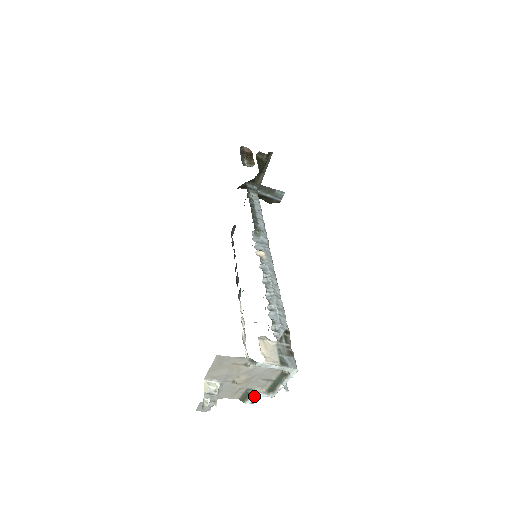
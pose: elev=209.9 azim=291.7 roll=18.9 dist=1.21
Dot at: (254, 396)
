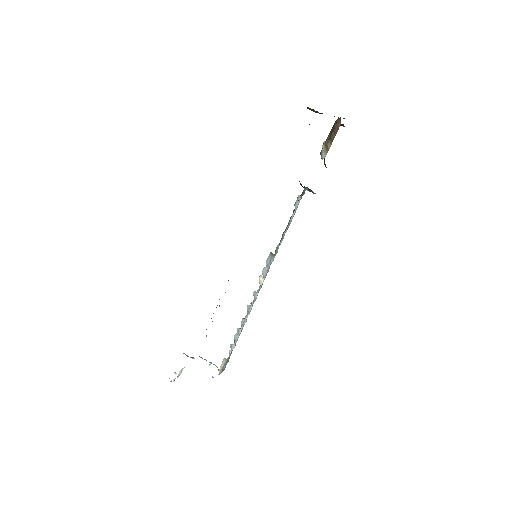
Dot at: (191, 357)
